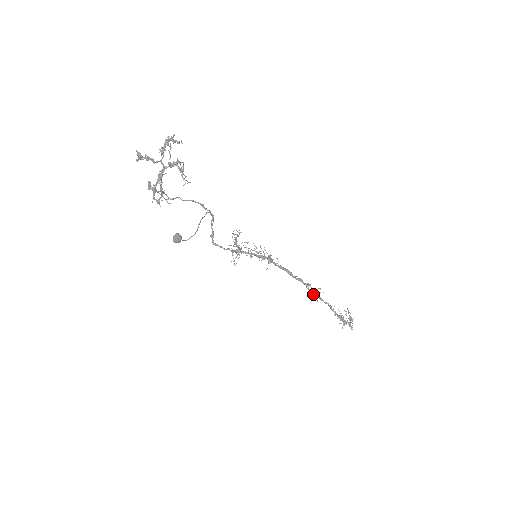
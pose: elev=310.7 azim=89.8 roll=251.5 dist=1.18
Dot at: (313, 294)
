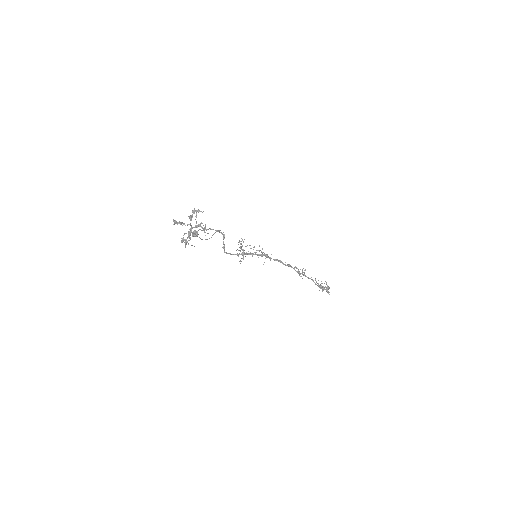
Dot at: (299, 274)
